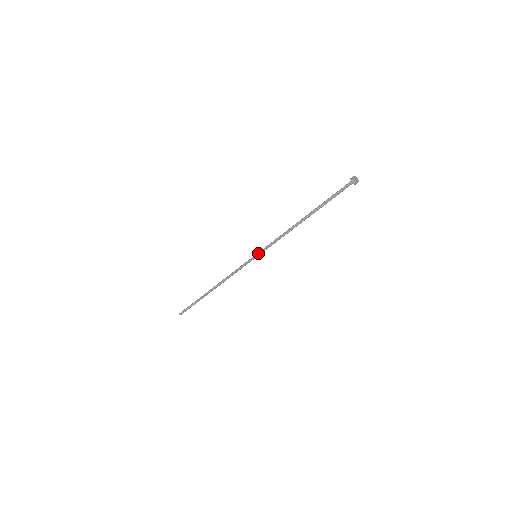
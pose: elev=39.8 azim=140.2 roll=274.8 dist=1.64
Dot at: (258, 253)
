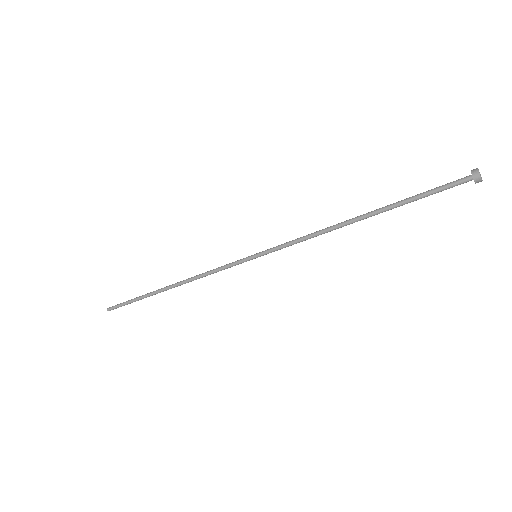
Dot at: (262, 255)
